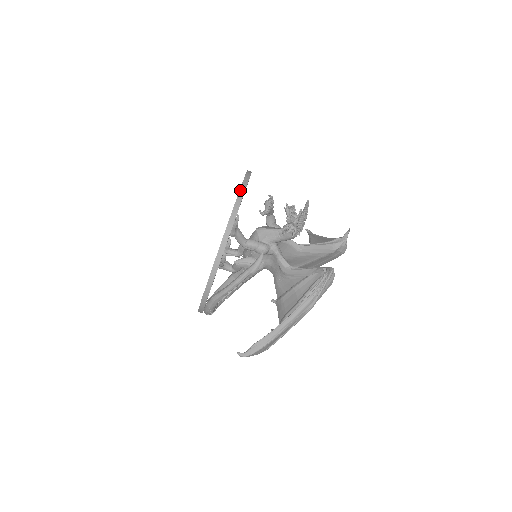
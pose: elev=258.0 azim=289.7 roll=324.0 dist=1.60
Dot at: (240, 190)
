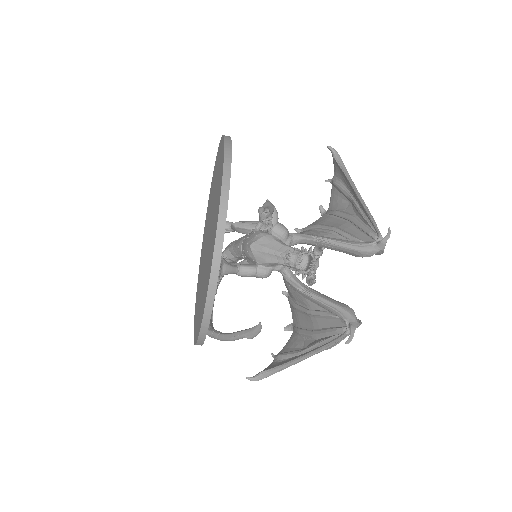
Dot at: (214, 248)
